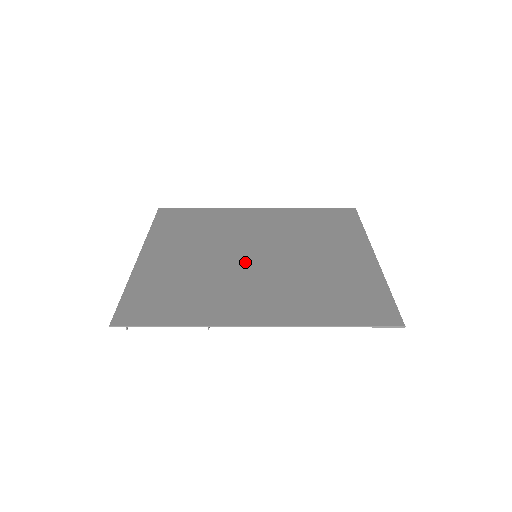
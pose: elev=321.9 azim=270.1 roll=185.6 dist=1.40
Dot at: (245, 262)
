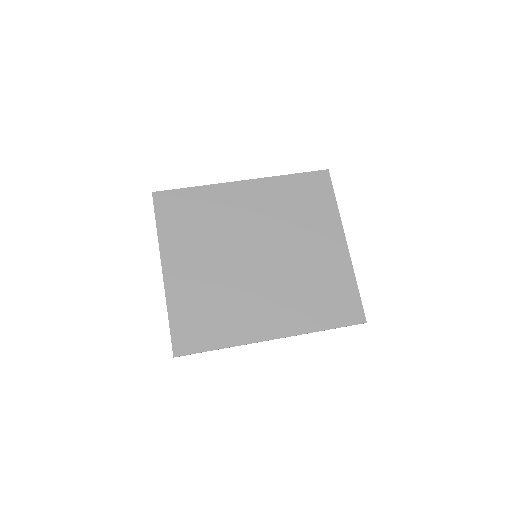
Dot at: (250, 267)
